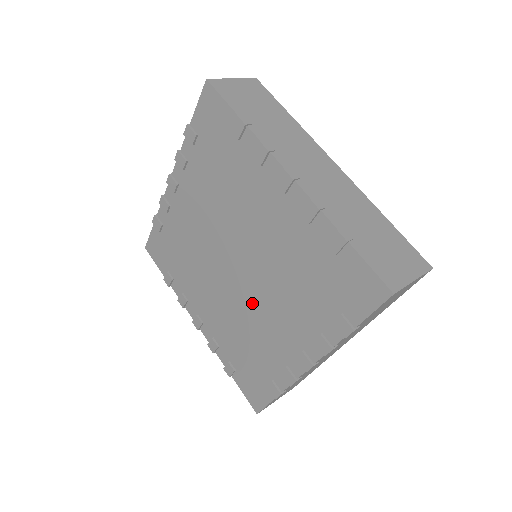
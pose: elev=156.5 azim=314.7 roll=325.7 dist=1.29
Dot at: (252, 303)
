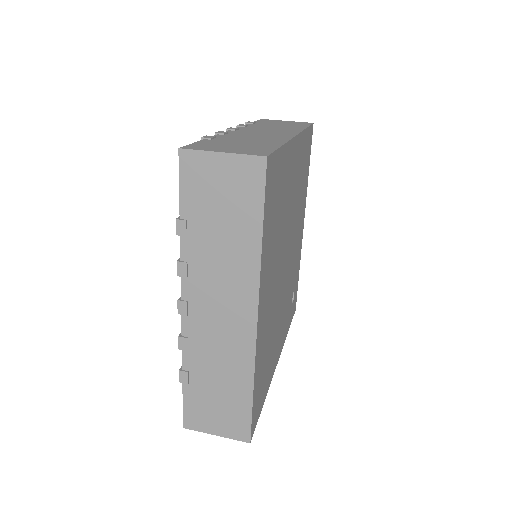
Dot at: occluded
